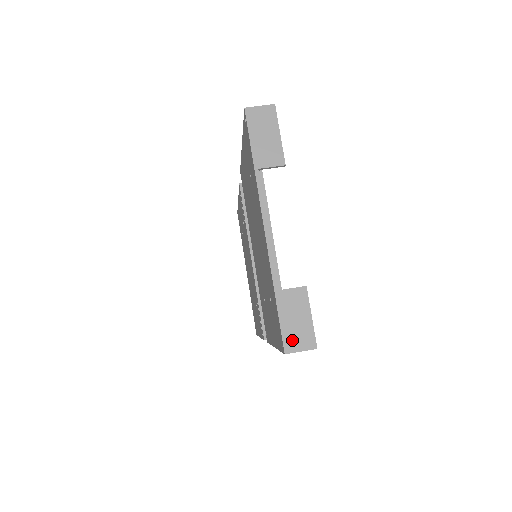
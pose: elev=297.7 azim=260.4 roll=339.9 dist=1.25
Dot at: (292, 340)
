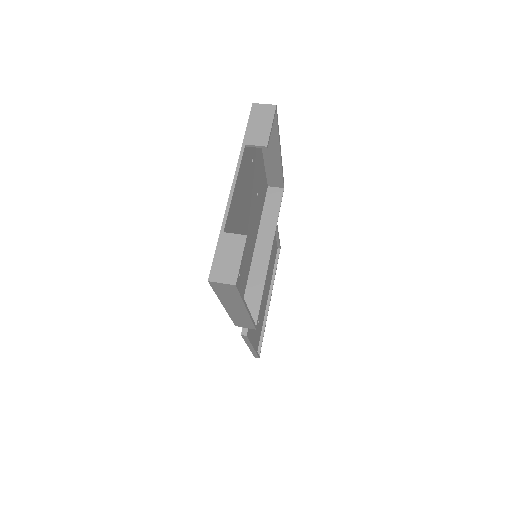
Dot at: (218, 272)
